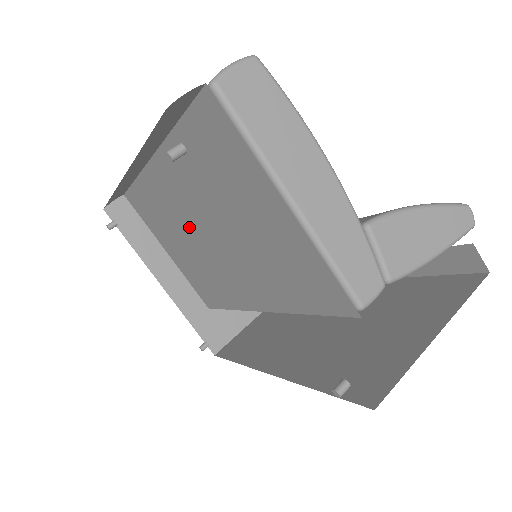
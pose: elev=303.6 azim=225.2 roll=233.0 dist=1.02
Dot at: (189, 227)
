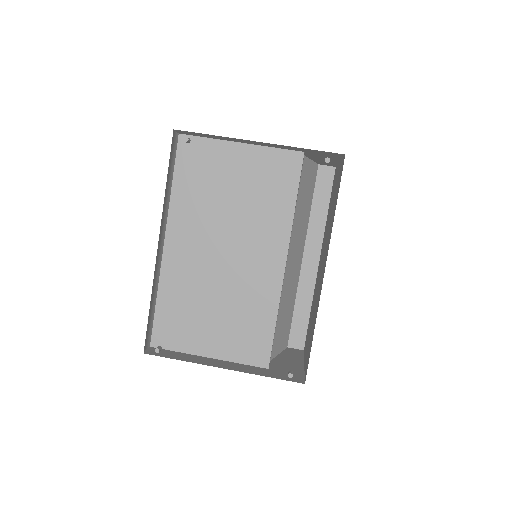
Dot at: (210, 269)
